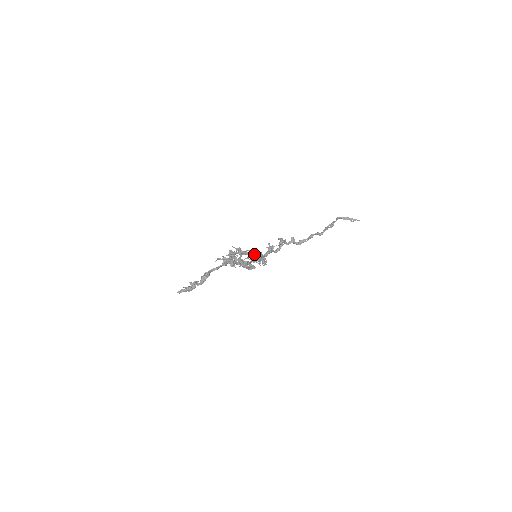
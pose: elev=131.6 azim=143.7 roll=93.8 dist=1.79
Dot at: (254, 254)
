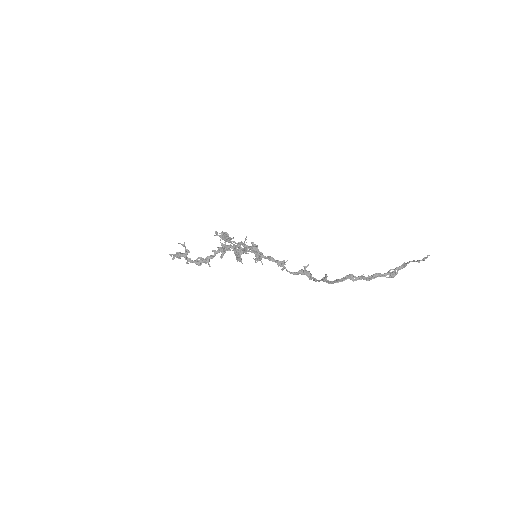
Dot at: (250, 247)
